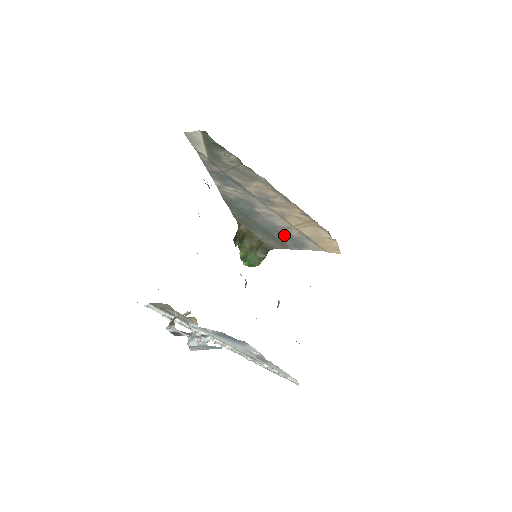
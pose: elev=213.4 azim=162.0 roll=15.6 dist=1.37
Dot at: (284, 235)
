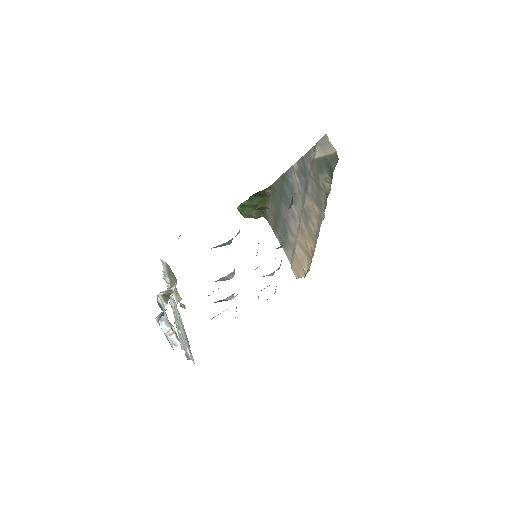
Dot at: (284, 229)
